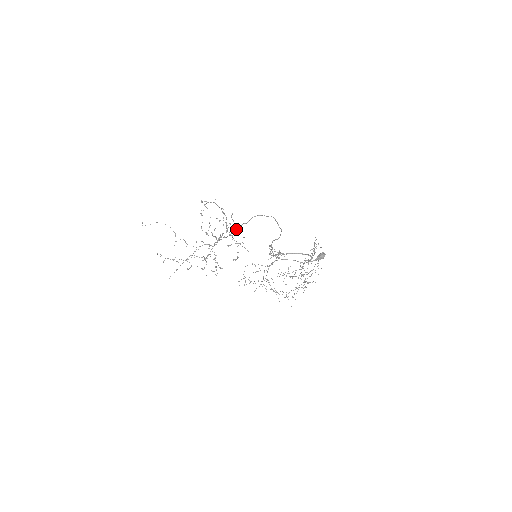
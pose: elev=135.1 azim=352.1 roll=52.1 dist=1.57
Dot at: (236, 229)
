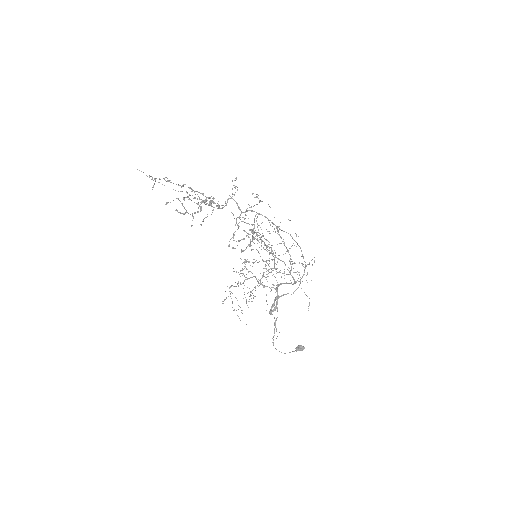
Dot at: (264, 216)
